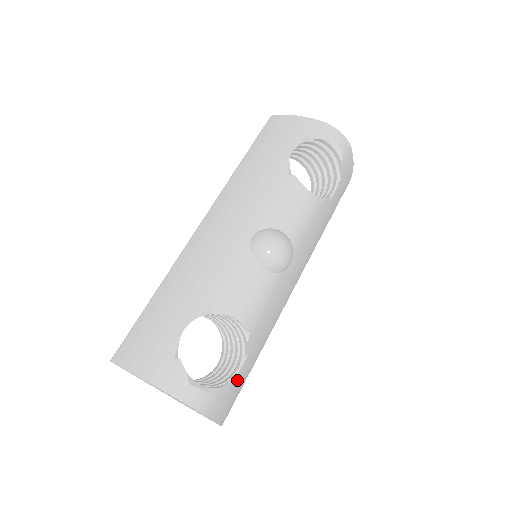
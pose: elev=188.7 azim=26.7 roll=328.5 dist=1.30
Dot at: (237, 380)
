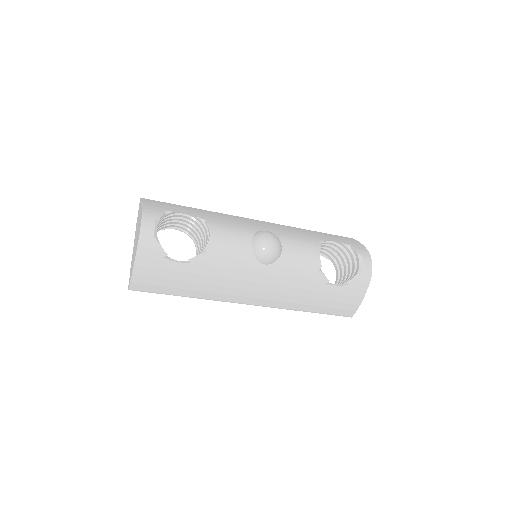
Dot at: (169, 266)
